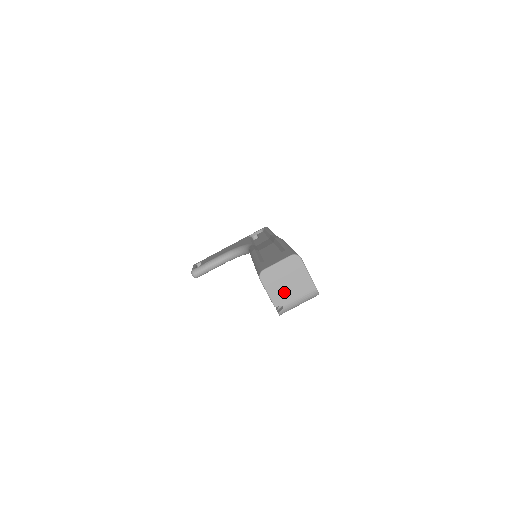
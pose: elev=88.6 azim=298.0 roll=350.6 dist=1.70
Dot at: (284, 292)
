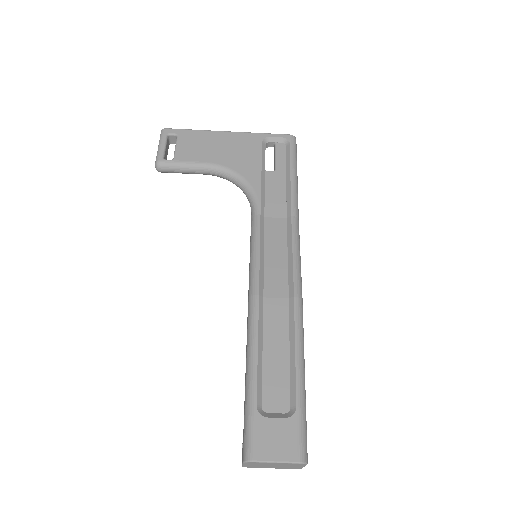
Dot at: (263, 466)
